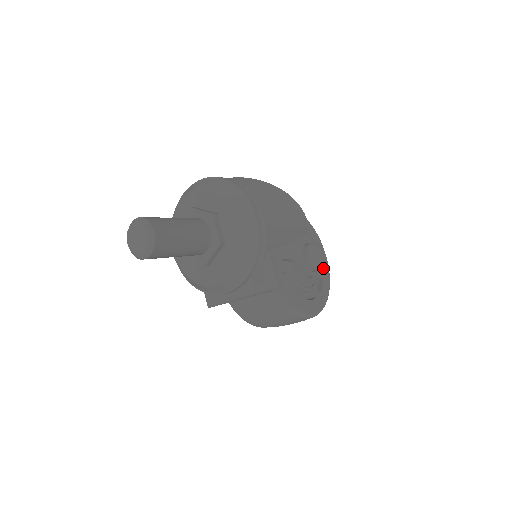
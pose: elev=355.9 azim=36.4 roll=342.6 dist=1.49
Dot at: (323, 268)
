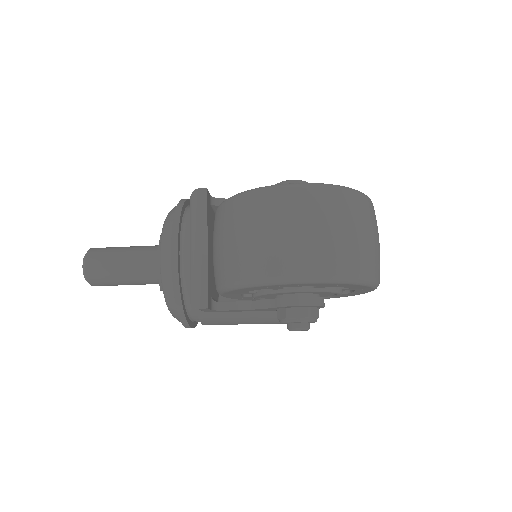
Dot at: occluded
